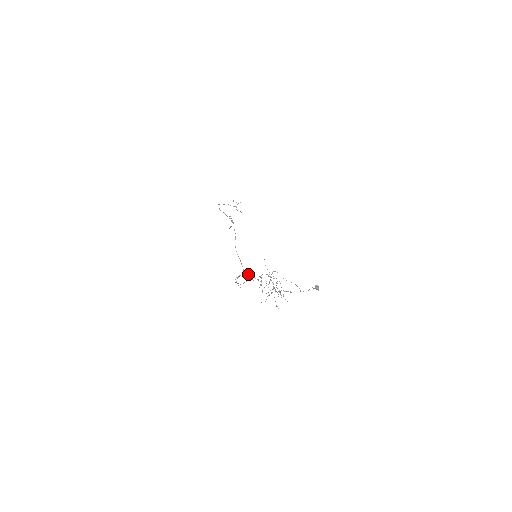
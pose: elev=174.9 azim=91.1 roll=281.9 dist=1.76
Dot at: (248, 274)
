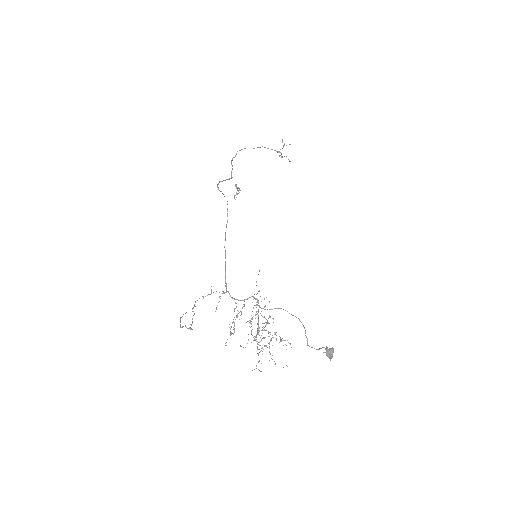
Dot at: (228, 291)
